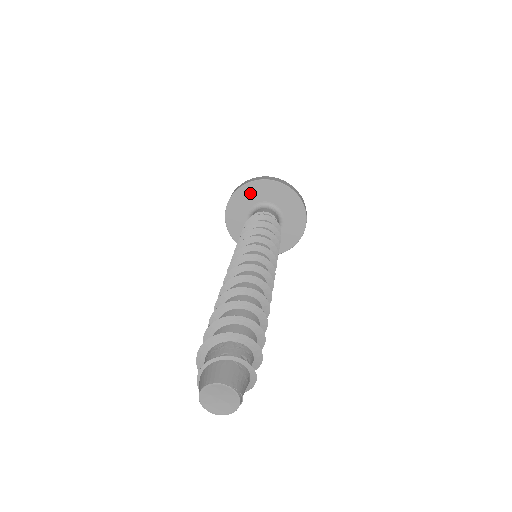
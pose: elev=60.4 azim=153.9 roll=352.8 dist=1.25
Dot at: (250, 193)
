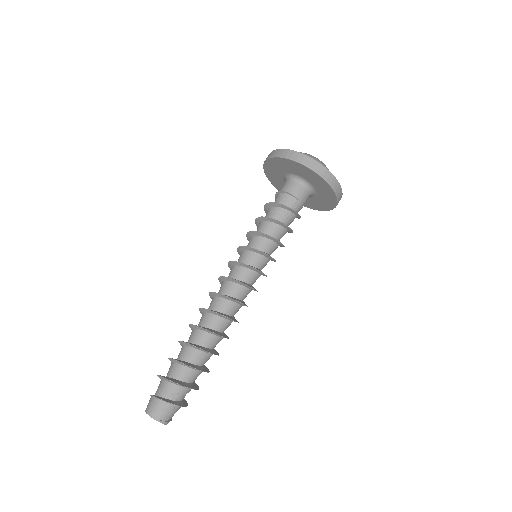
Dot at: (276, 165)
